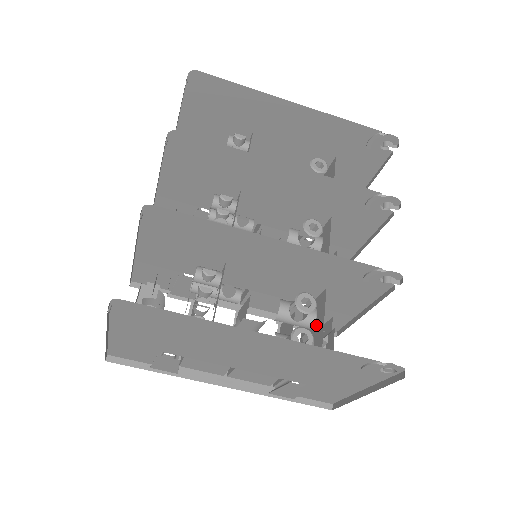
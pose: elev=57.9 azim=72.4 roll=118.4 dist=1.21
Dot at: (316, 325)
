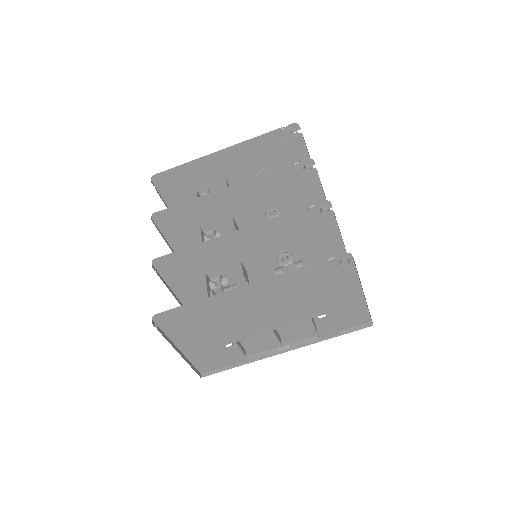
Dot at: occluded
